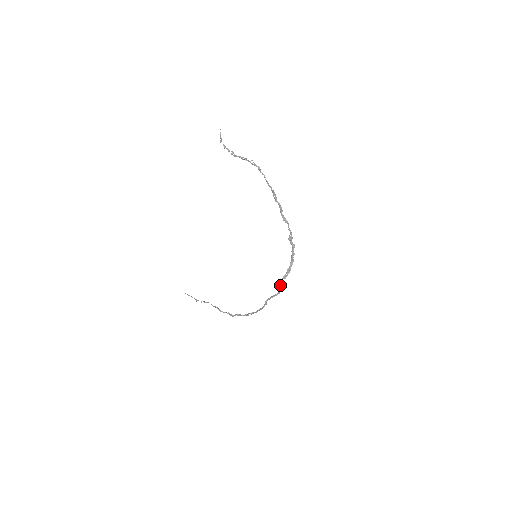
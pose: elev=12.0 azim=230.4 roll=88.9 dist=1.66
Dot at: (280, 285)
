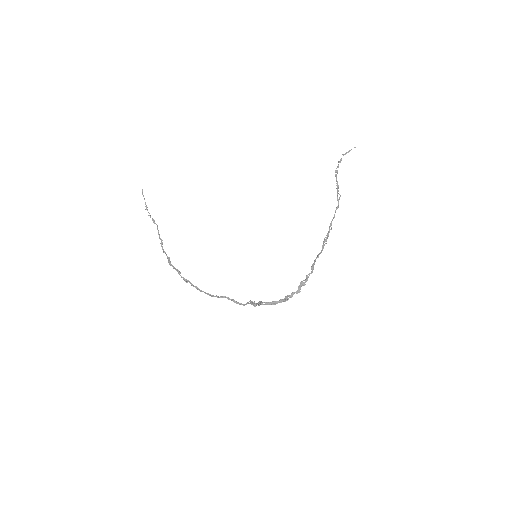
Dot at: (255, 304)
